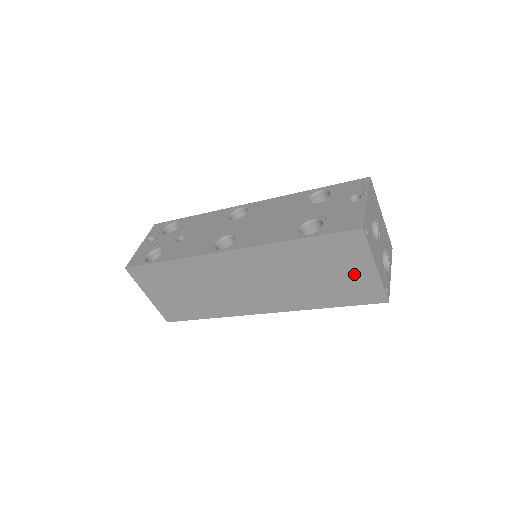
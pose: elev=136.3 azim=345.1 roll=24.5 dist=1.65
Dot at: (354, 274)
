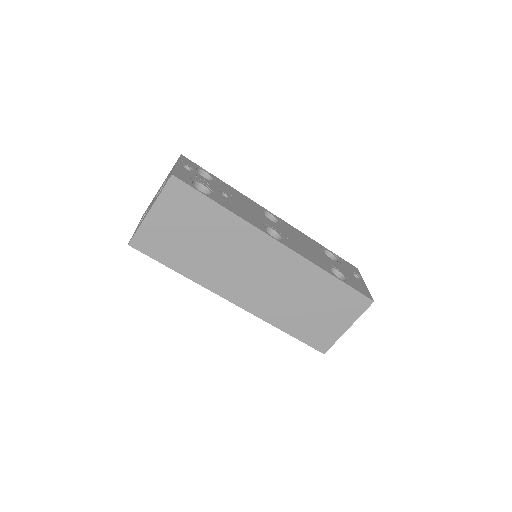
Dot at: (332, 323)
